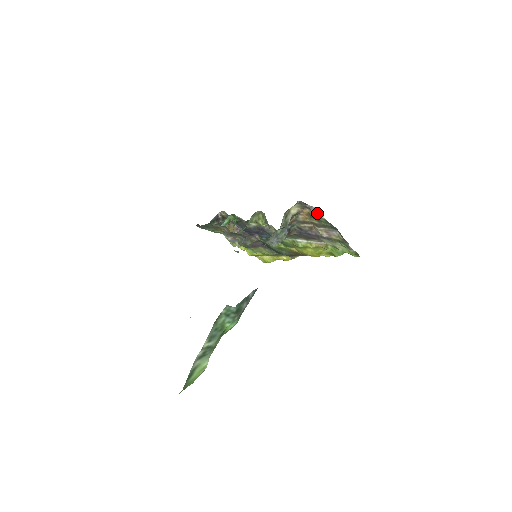
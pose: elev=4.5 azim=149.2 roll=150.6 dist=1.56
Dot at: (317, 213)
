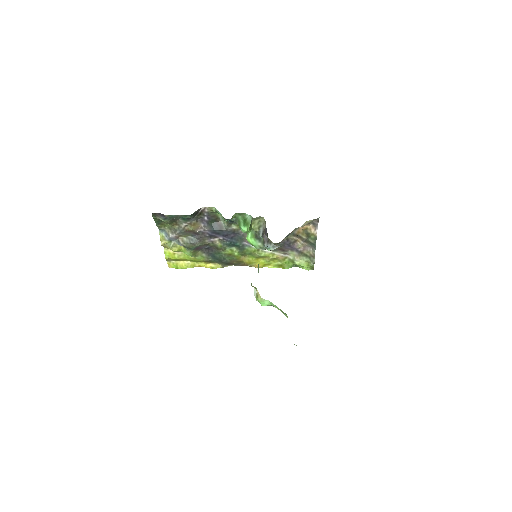
Dot at: (316, 230)
